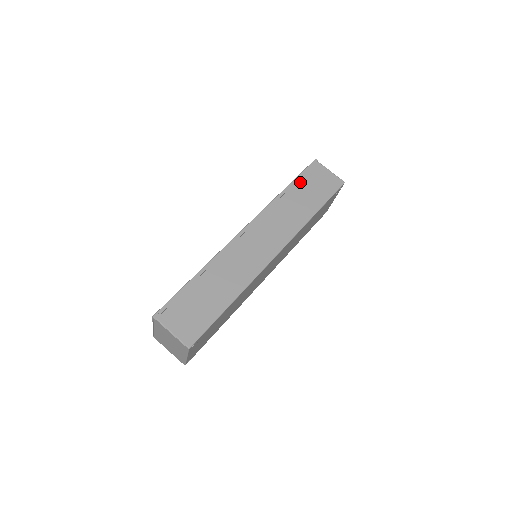
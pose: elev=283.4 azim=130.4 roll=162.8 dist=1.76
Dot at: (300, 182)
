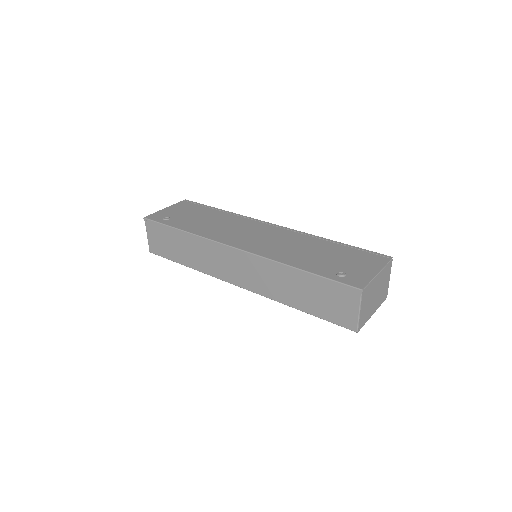
Dot at: (318, 282)
